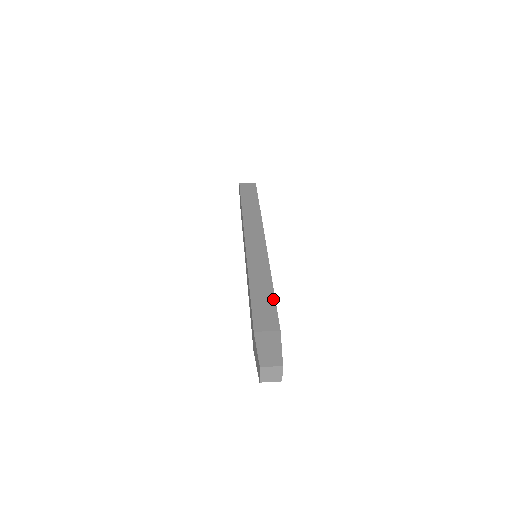
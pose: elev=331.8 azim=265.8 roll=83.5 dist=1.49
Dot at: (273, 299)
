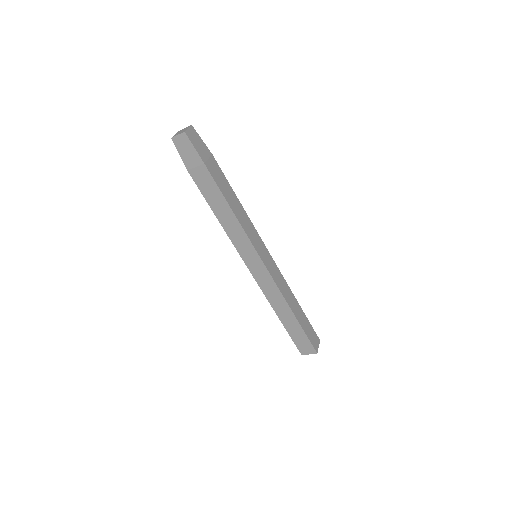
Dot at: (230, 187)
